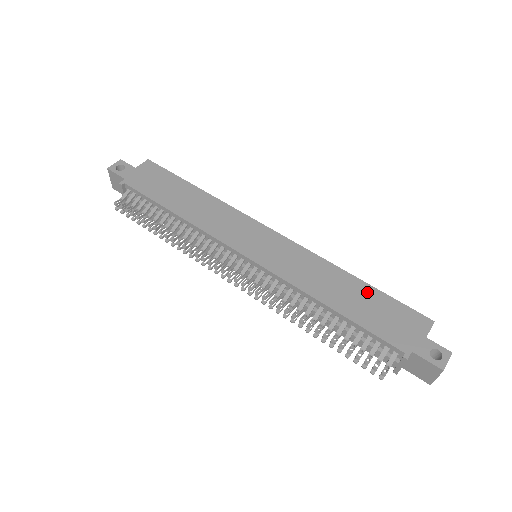
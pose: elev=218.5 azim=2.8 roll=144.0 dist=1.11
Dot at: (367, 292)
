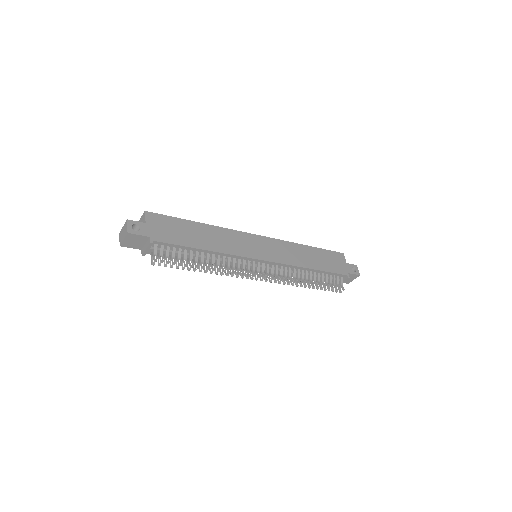
Dot at: (317, 252)
